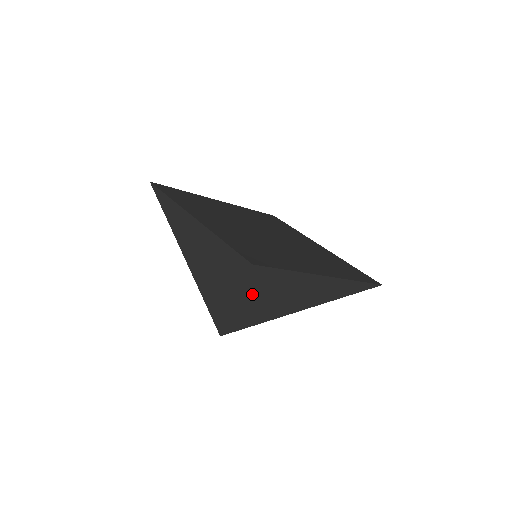
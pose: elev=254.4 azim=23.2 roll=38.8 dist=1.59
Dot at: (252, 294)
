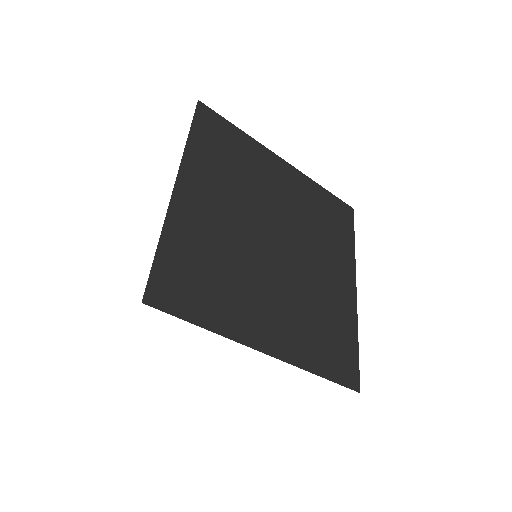
Dot at: occluded
